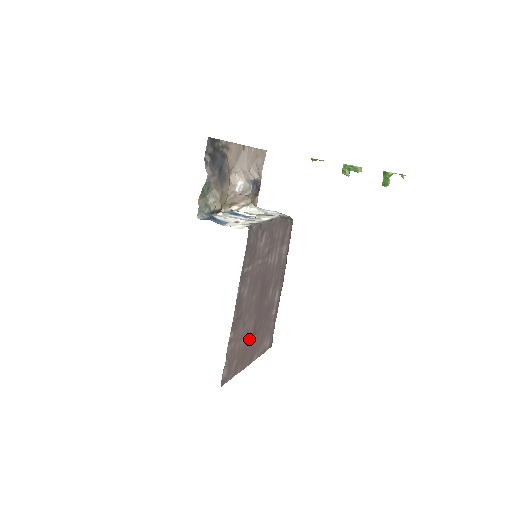
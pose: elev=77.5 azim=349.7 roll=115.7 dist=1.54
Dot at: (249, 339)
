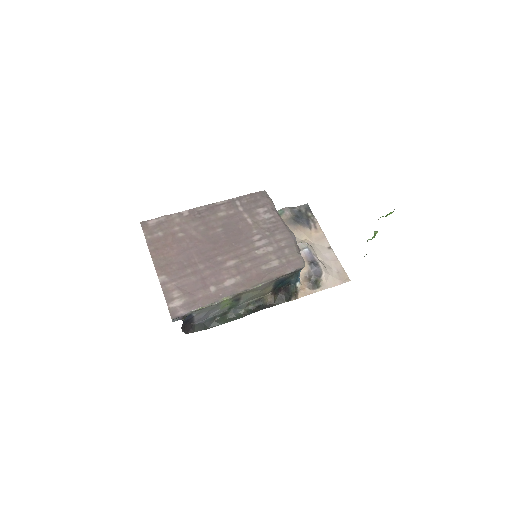
Dot at: (182, 247)
